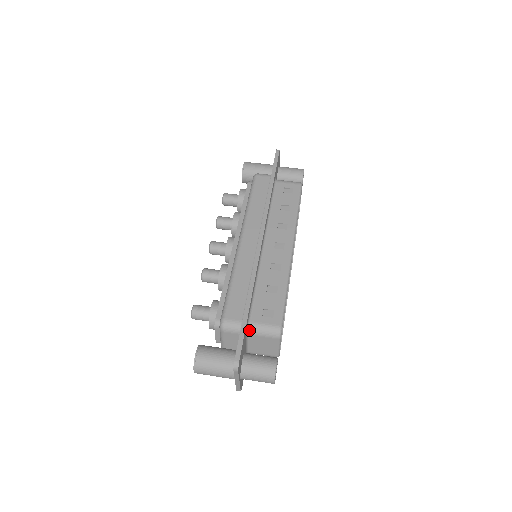
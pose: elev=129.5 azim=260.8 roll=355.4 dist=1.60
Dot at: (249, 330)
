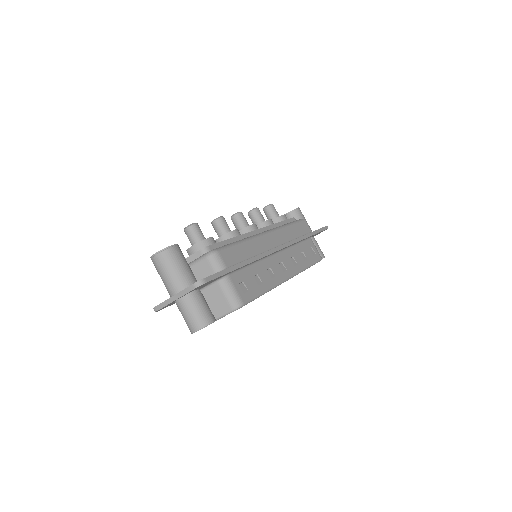
Dot at: (222, 279)
